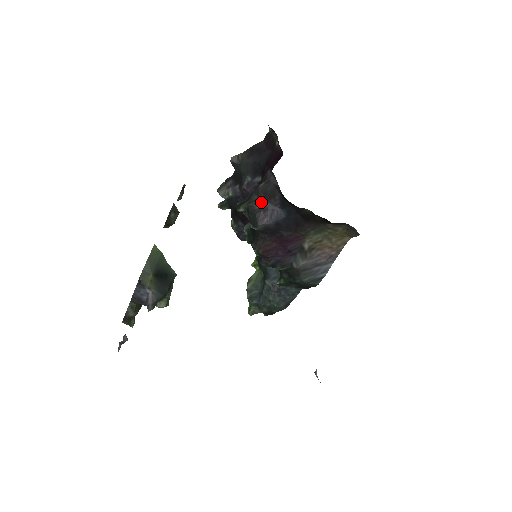
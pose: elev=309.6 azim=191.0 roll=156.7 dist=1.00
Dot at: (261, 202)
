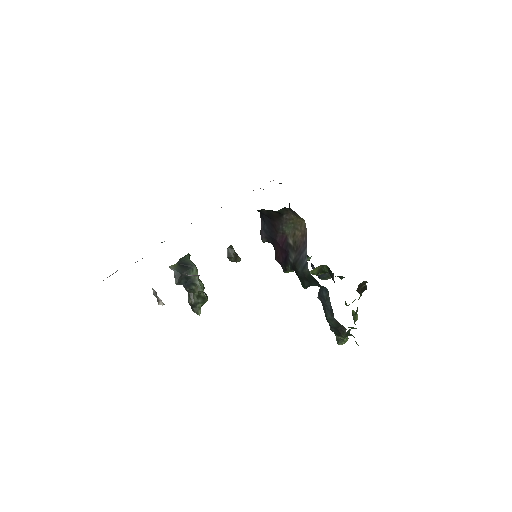
Dot at: occluded
